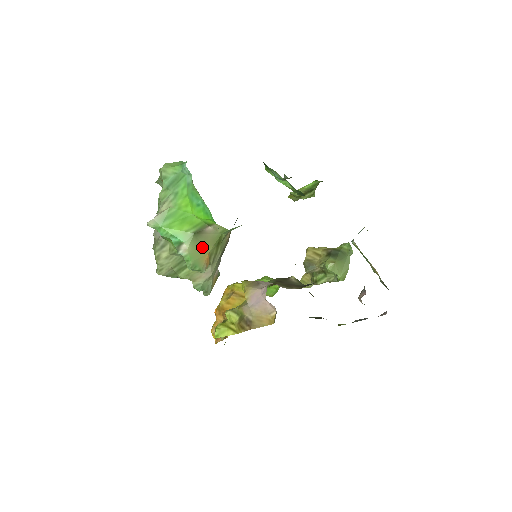
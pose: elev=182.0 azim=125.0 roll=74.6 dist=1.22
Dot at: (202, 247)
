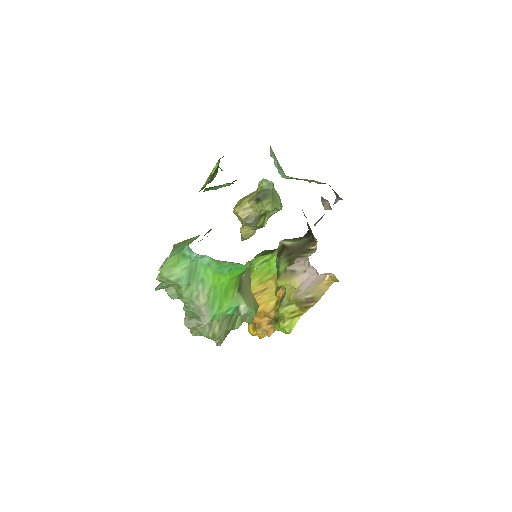
Dot at: (247, 293)
